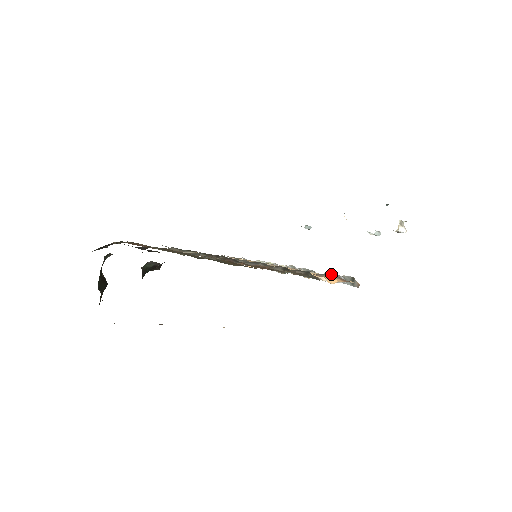
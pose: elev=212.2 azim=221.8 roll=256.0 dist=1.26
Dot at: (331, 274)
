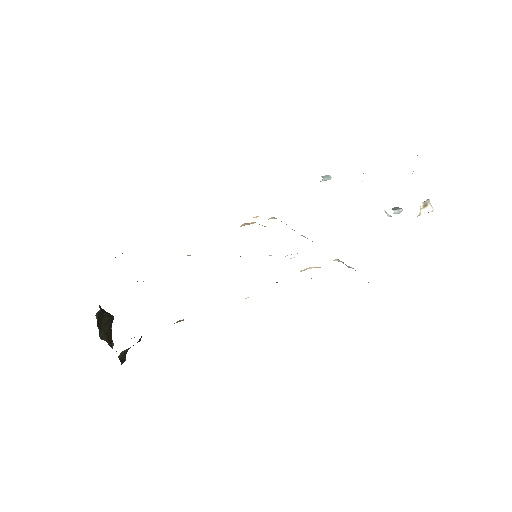
Dot at: (342, 262)
